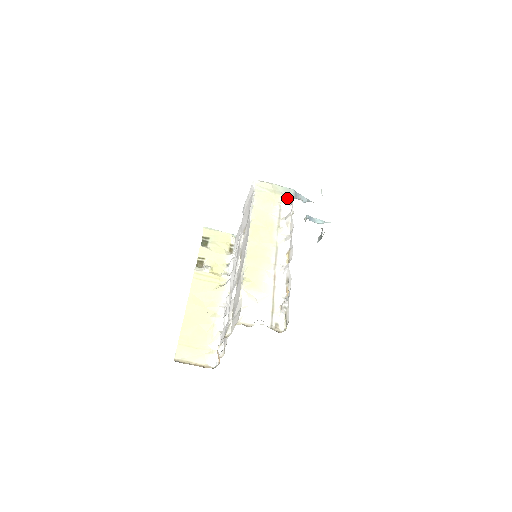
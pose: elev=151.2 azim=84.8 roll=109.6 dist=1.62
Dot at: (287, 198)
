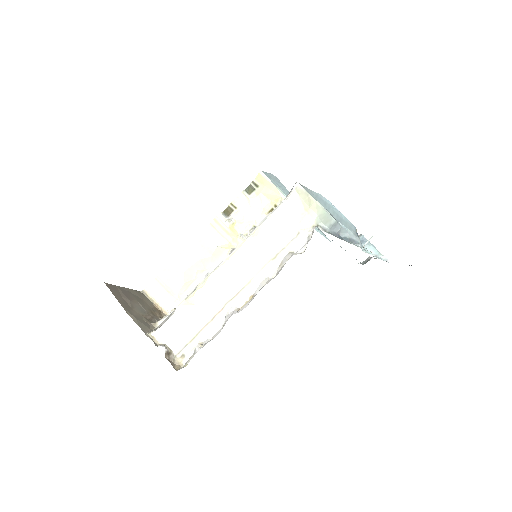
Dot at: (312, 230)
